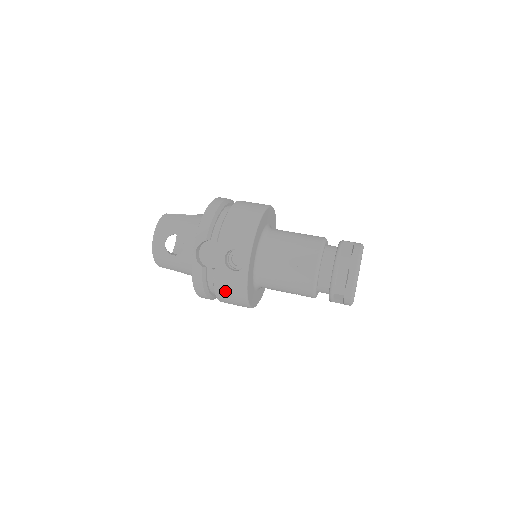
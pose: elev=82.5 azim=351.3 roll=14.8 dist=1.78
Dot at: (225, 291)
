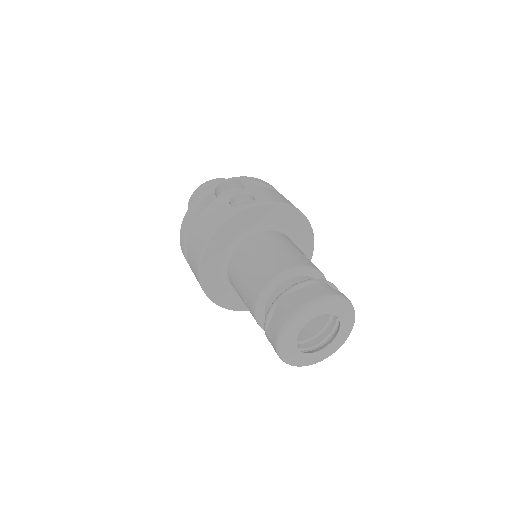
Dot at: (203, 222)
